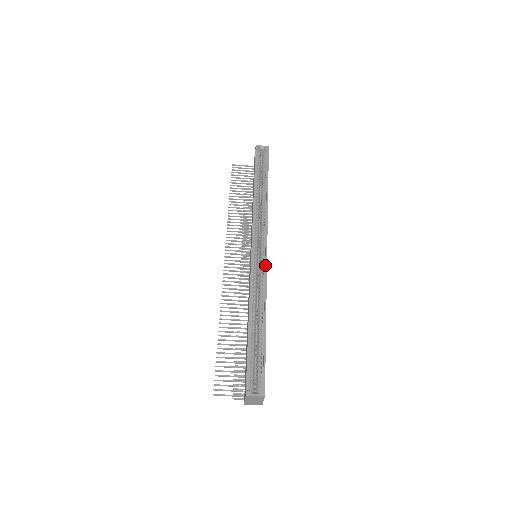
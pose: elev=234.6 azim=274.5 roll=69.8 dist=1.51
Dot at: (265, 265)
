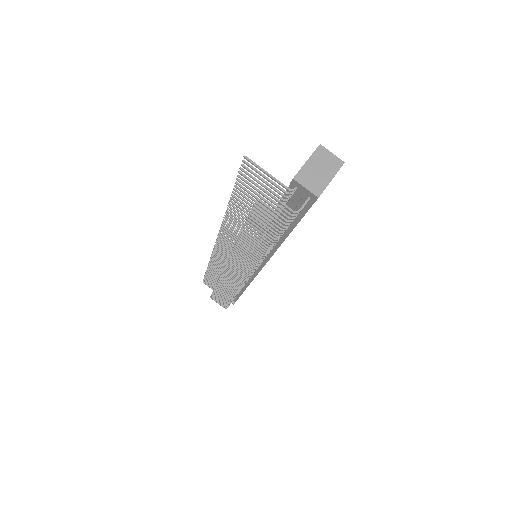
Dot at: occluded
